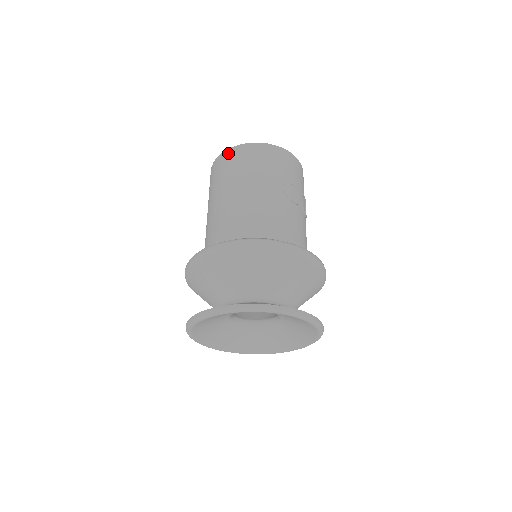
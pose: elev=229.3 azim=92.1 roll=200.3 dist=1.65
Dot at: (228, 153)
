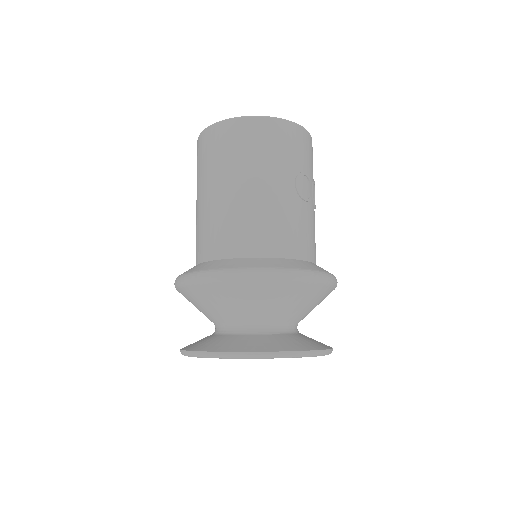
Dot at: (224, 127)
